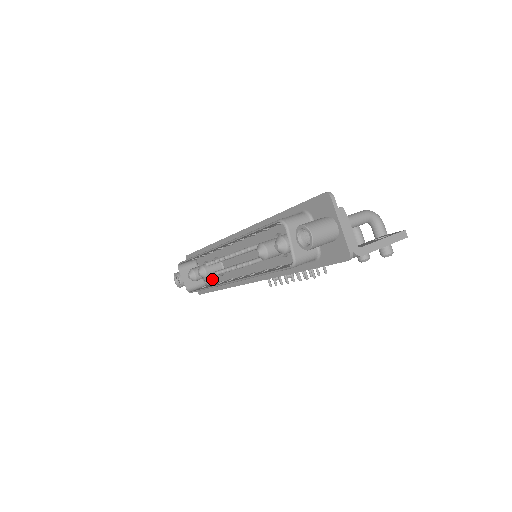
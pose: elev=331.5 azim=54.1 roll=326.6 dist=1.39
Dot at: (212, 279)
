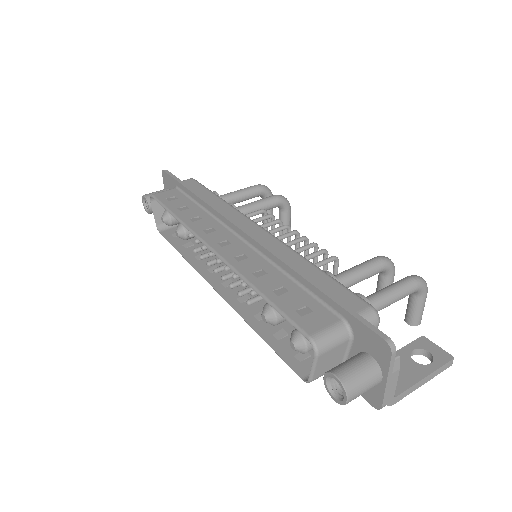
Dot at: occluded
